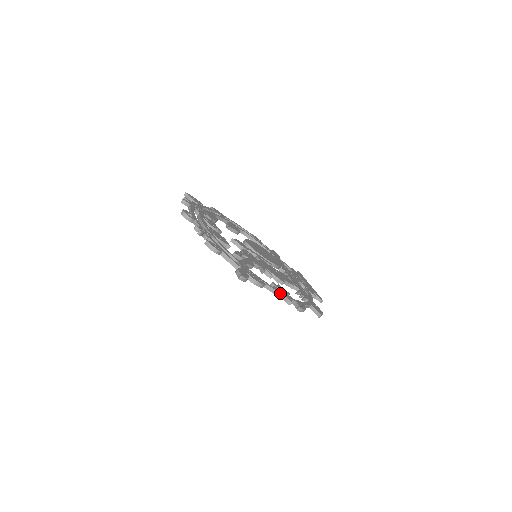
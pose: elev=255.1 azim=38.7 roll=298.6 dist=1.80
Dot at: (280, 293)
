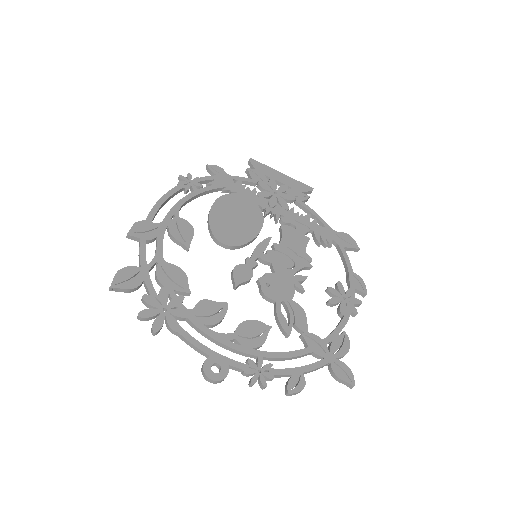
Dot at: (351, 313)
